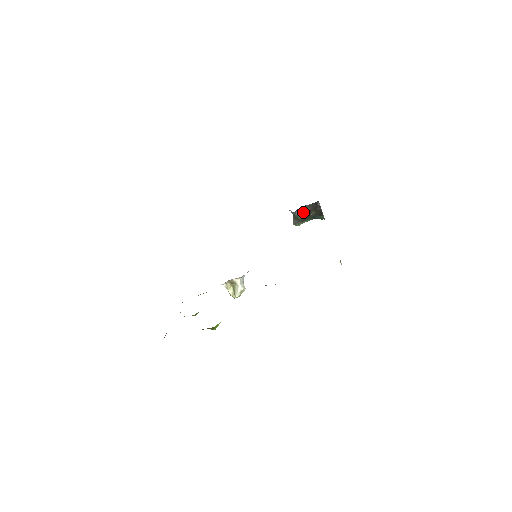
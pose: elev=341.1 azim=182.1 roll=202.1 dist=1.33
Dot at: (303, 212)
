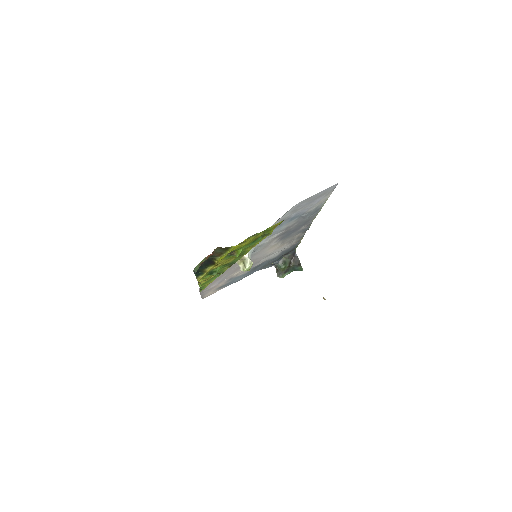
Dot at: (284, 262)
